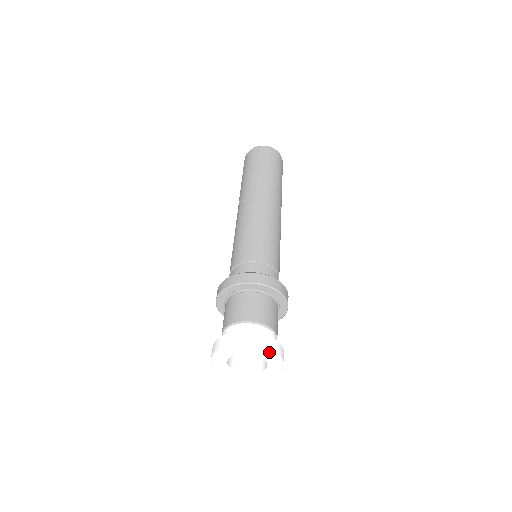
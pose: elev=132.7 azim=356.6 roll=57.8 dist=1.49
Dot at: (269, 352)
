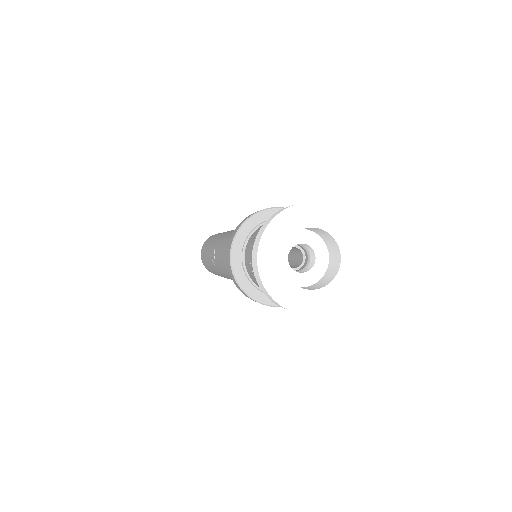
Dot at: (318, 209)
